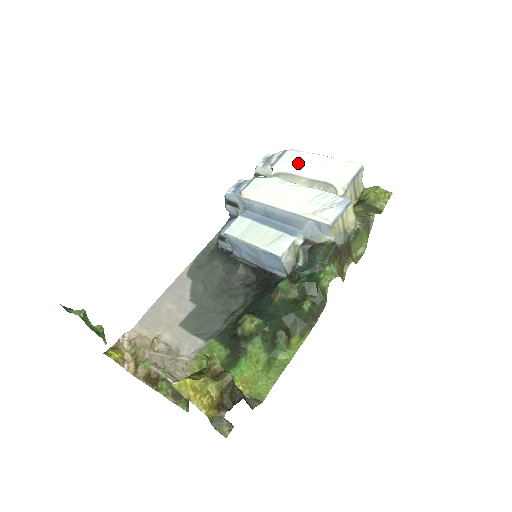
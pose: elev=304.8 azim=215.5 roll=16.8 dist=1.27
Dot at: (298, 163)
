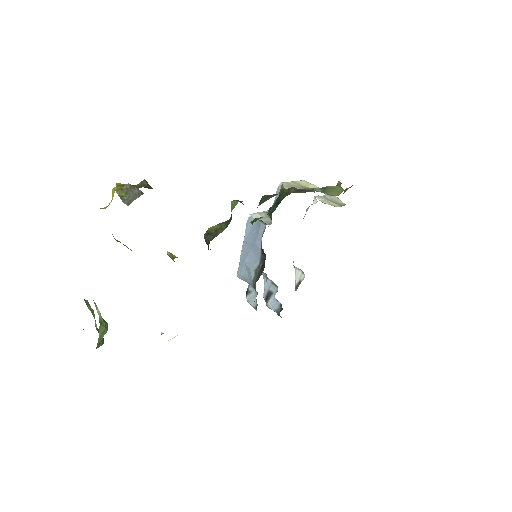
Dot at: occluded
